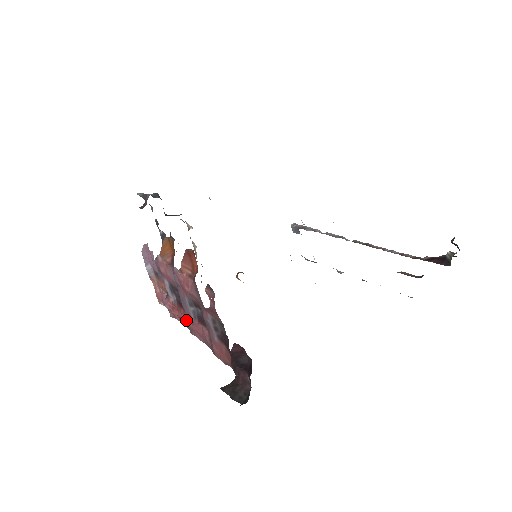
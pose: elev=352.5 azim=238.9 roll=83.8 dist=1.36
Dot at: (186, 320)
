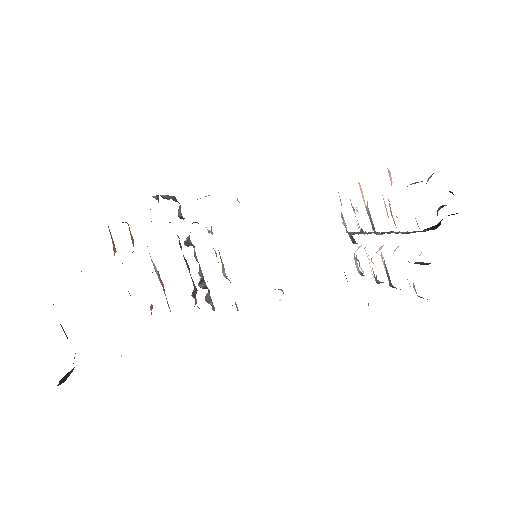
Dot at: occluded
